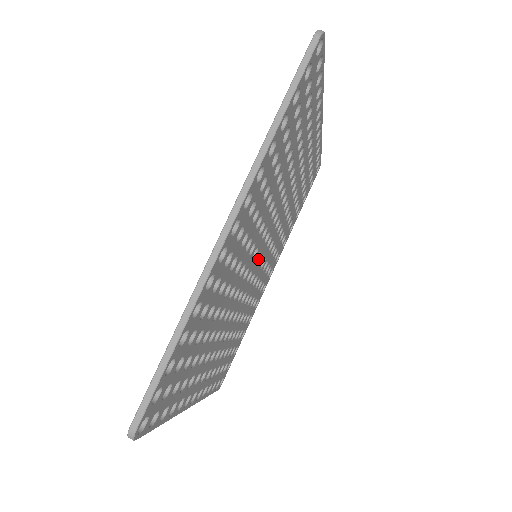
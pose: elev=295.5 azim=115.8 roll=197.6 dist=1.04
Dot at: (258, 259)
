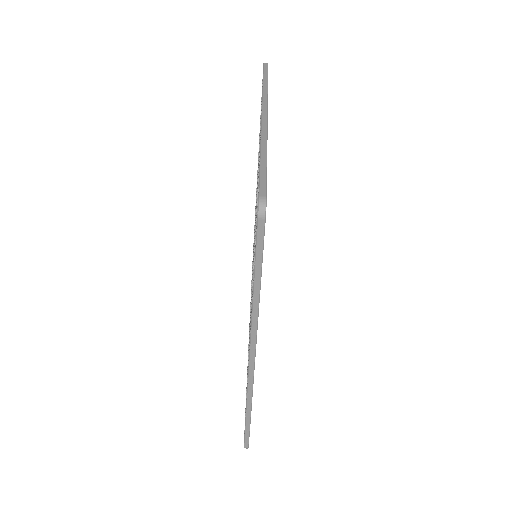
Dot at: occluded
